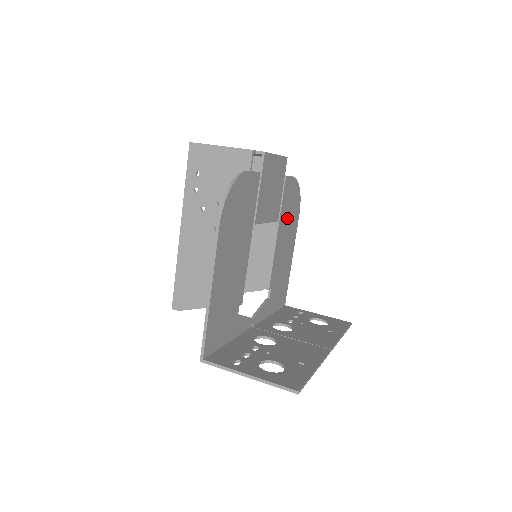
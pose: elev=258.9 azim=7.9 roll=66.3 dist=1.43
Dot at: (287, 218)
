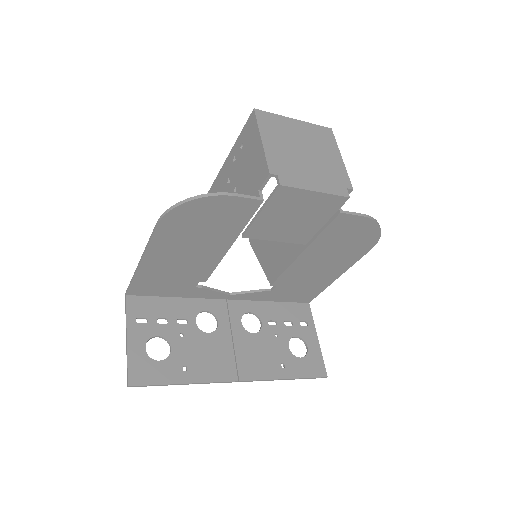
Dot at: (334, 246)
